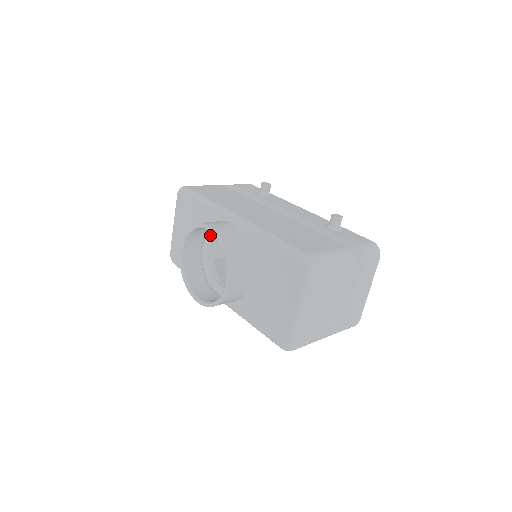
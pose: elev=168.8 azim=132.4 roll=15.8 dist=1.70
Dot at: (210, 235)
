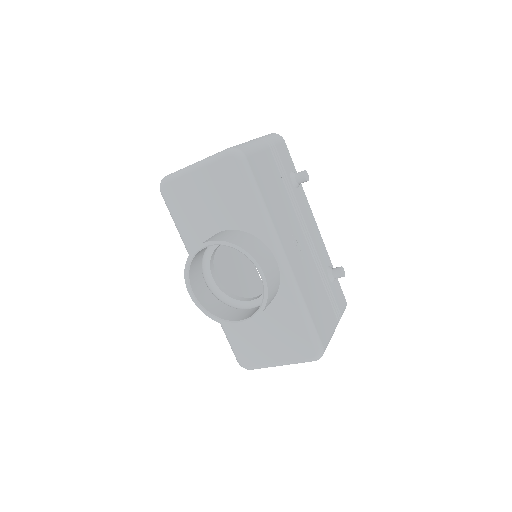
Dot at: occluded
